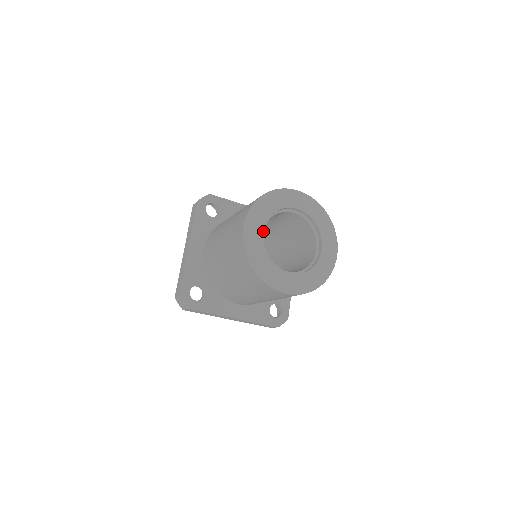
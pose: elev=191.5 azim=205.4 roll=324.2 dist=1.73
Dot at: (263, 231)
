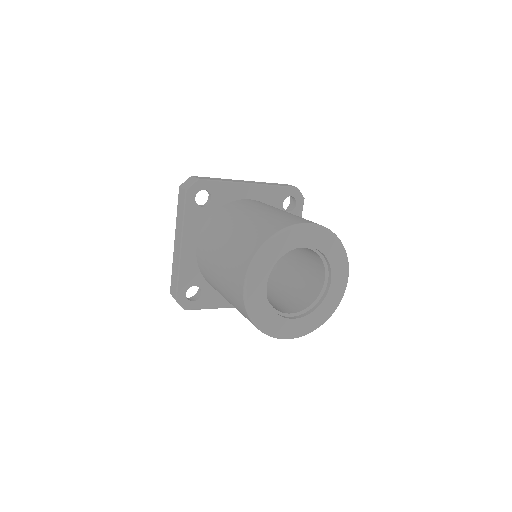
Dot at: (266, 284)
